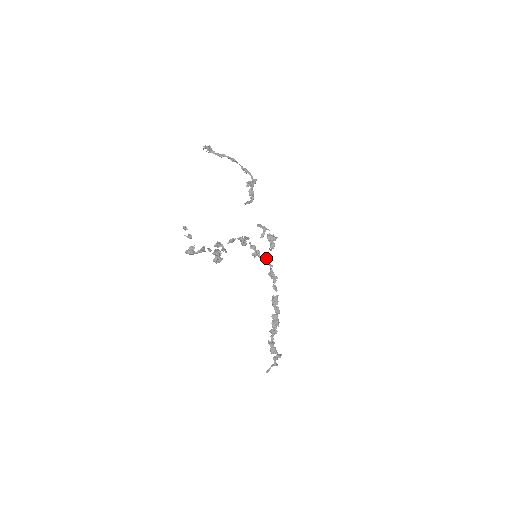
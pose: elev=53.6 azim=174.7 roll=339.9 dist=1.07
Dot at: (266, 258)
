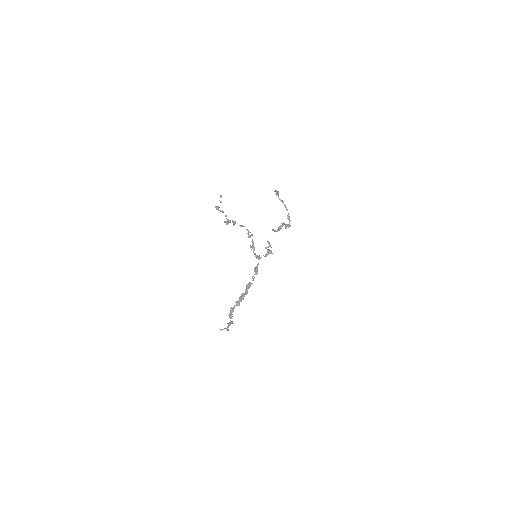
Dot at: (257, 256)
